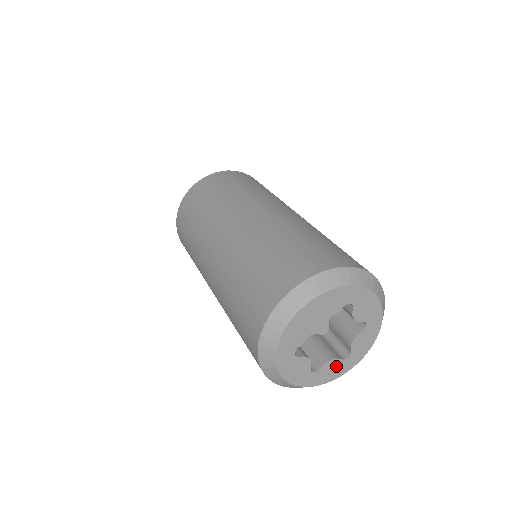
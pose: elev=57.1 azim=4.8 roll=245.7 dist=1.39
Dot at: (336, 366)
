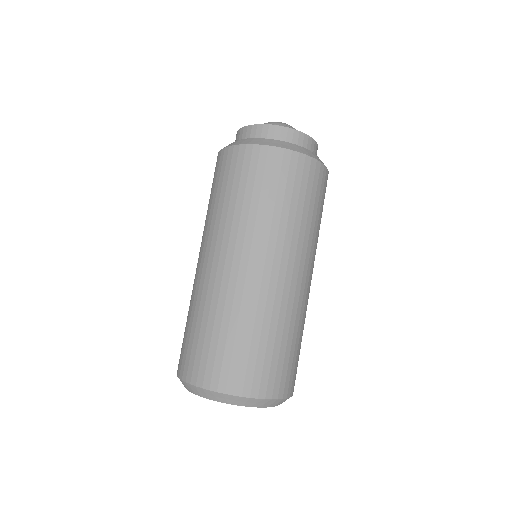
Dot at: occluded
